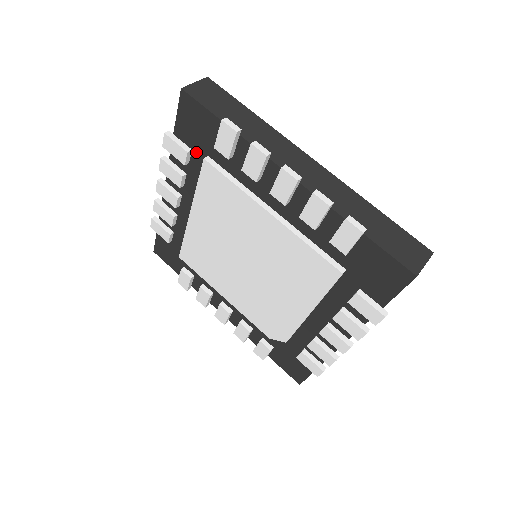
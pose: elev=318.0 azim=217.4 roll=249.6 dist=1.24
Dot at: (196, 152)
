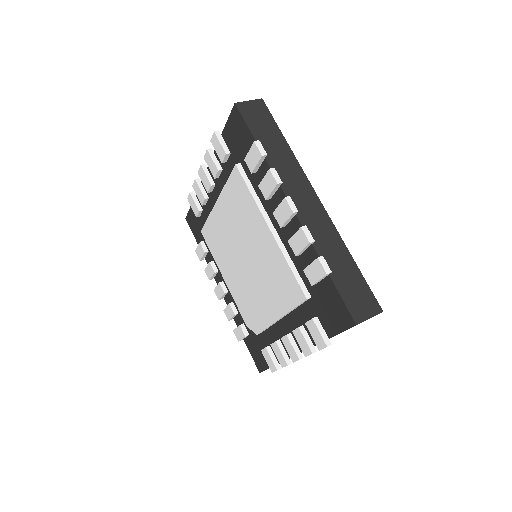
Dot at: (233, 156)
